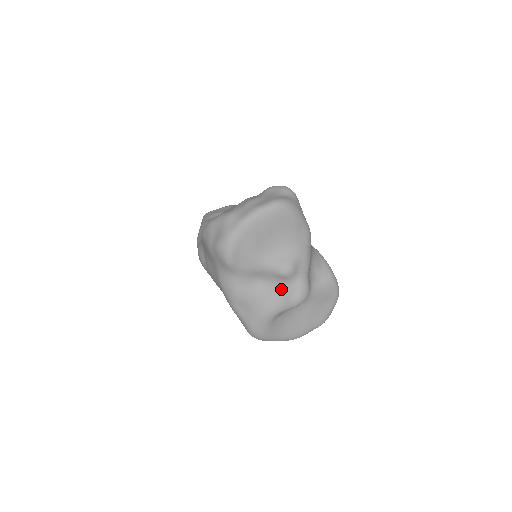
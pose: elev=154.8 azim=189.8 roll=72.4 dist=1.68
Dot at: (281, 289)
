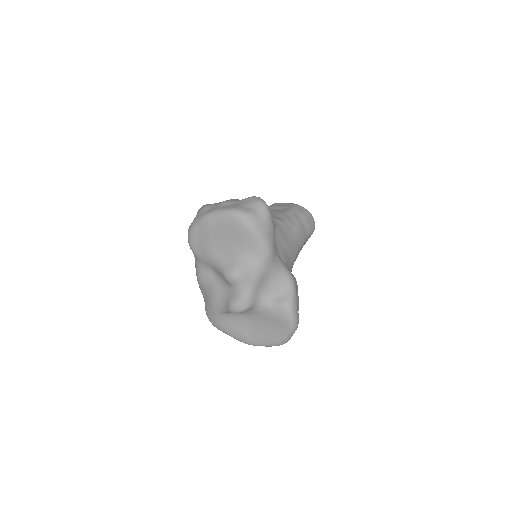
Dot at: (227, 291)
